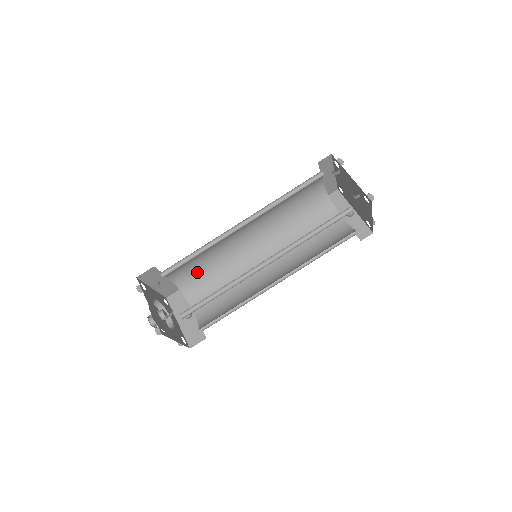
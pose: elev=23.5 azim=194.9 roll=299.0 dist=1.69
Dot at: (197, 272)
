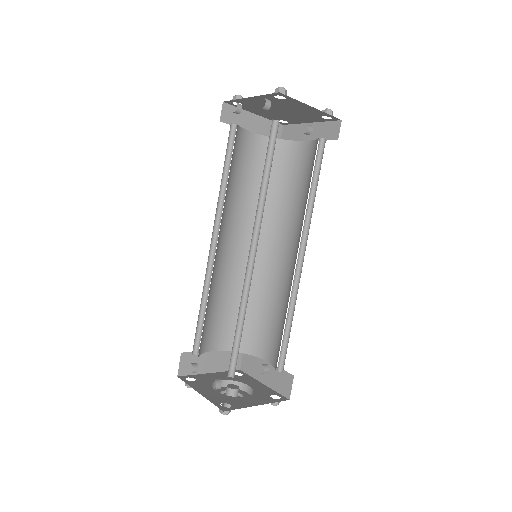
Dot at: (235, 322)
